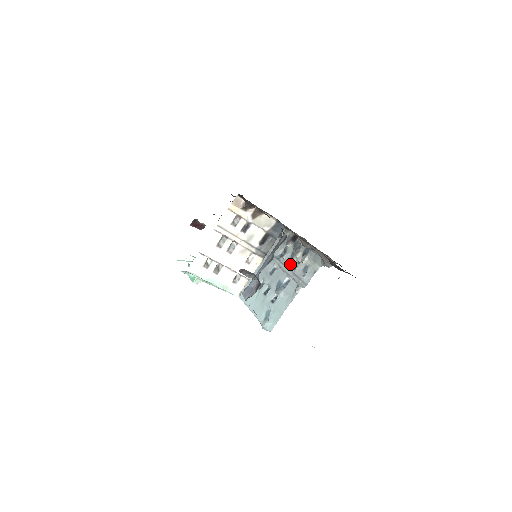
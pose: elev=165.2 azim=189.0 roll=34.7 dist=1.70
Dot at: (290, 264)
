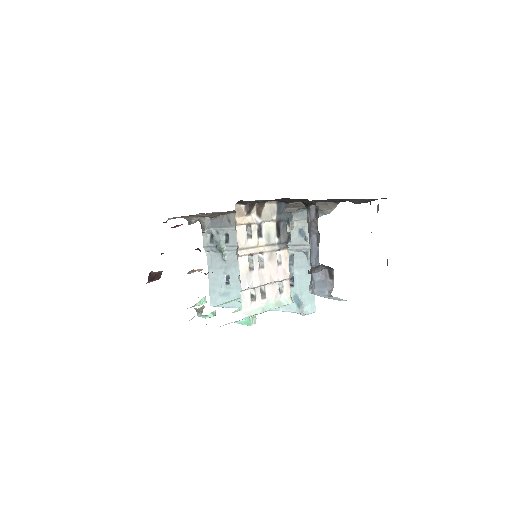
Dot at: occluded
